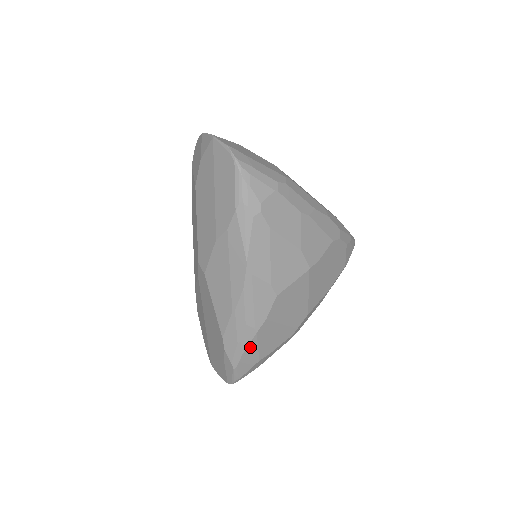
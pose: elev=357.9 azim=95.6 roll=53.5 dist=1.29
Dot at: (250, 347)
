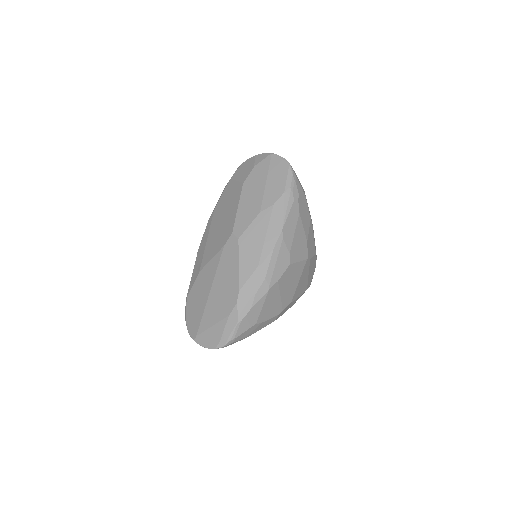
Dot at: (259, 303)
